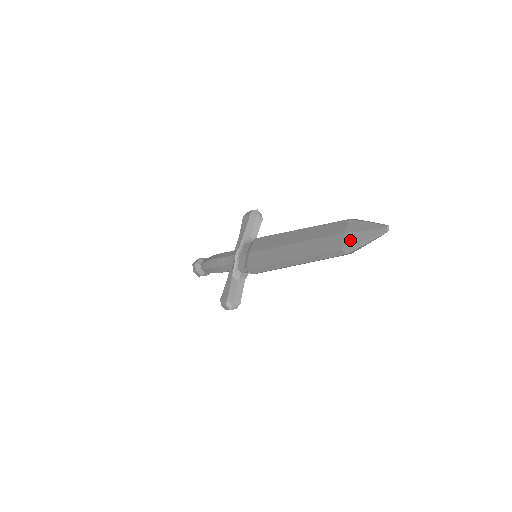
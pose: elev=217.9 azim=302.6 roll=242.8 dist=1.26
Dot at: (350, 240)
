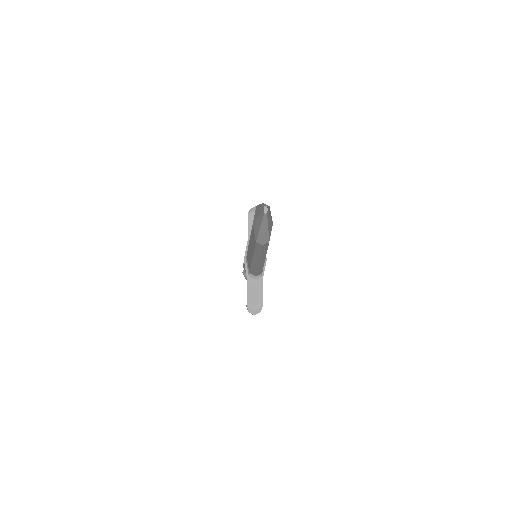
Dot at: (255, 230)
